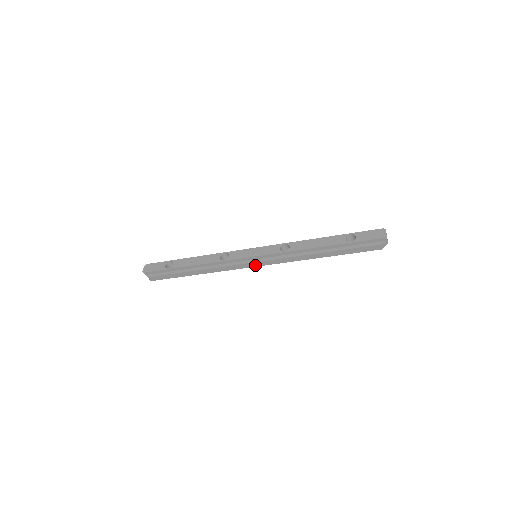
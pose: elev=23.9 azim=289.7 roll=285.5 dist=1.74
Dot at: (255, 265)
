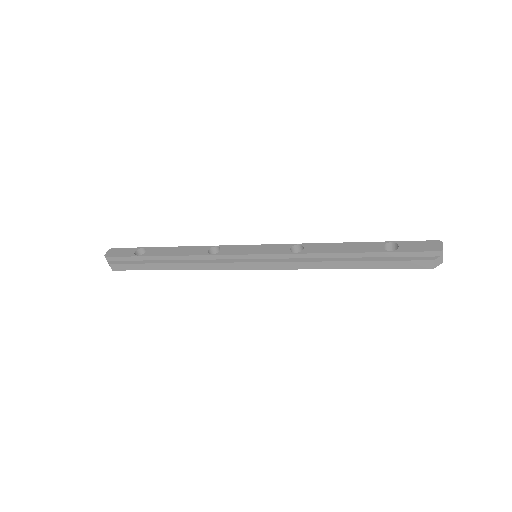
Dot at: (252, 267)
